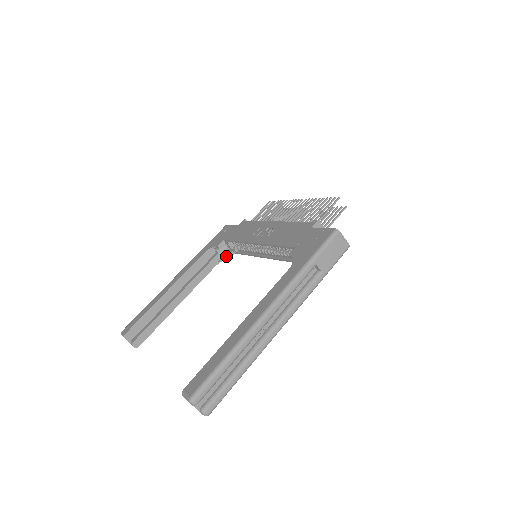
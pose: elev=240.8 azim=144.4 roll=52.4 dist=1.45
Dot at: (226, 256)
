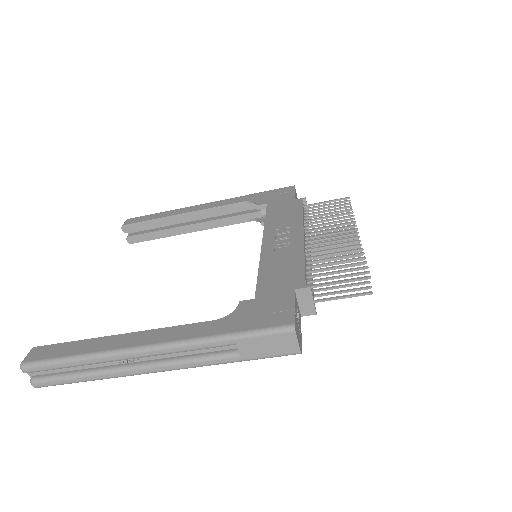
Dot at: (261, 221)
